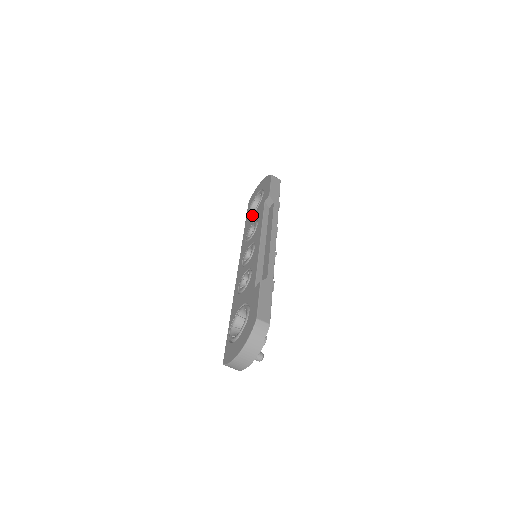
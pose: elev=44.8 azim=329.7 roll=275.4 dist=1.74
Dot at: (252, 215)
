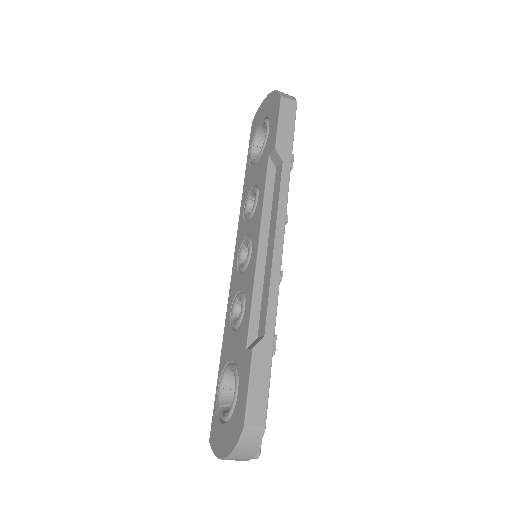
Dot at: (253, 166)
